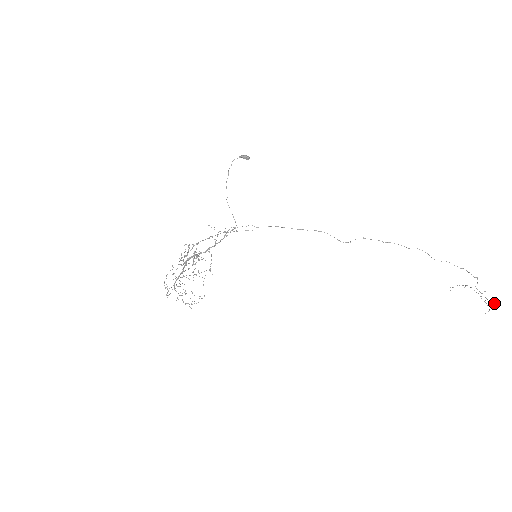
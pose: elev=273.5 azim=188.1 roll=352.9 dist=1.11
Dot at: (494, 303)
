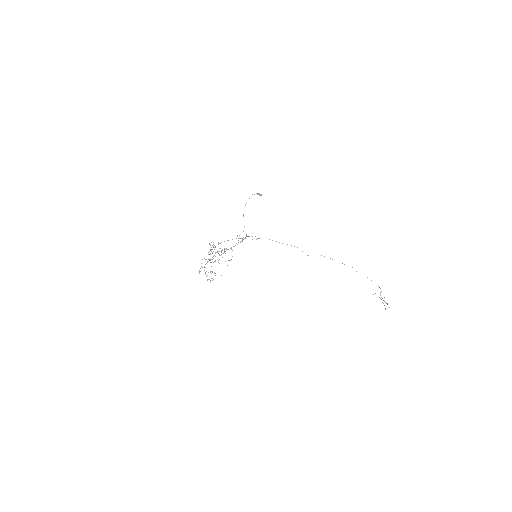
Dot at: occluded
